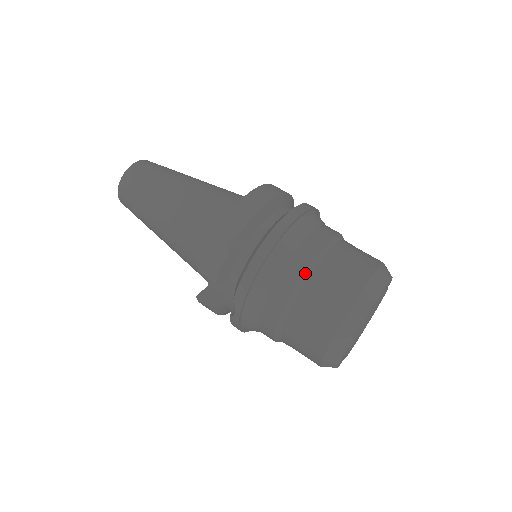
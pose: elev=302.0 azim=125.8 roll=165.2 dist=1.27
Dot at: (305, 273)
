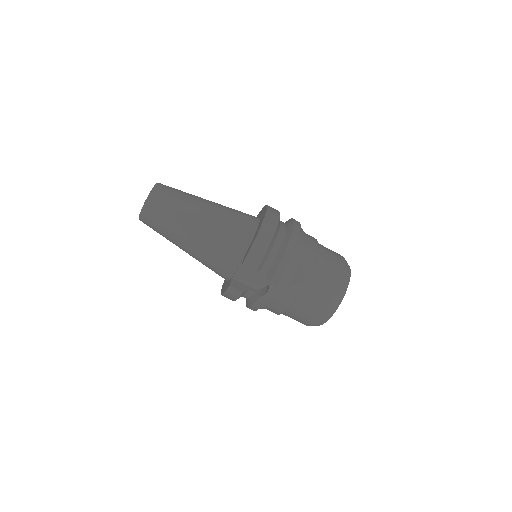
Dot at: (314, 262)
